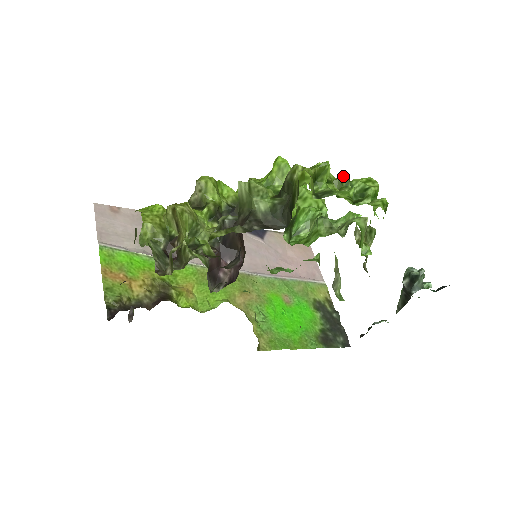
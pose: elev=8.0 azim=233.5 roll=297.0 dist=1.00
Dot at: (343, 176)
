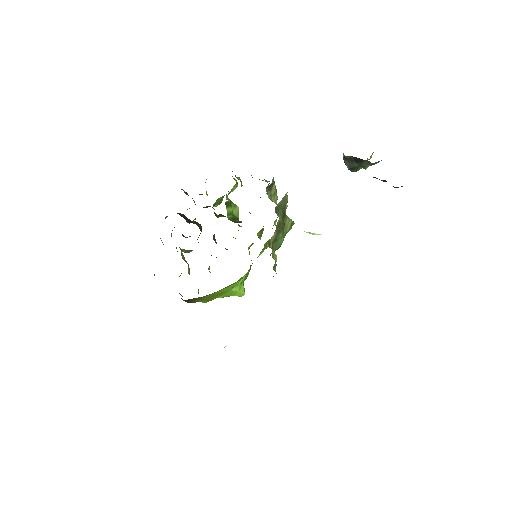
Dot at: occluded
